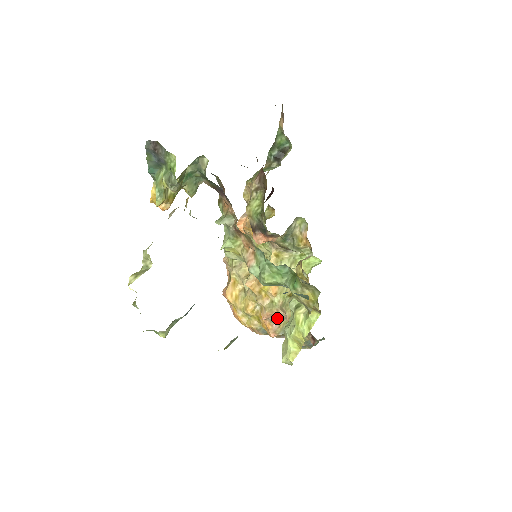
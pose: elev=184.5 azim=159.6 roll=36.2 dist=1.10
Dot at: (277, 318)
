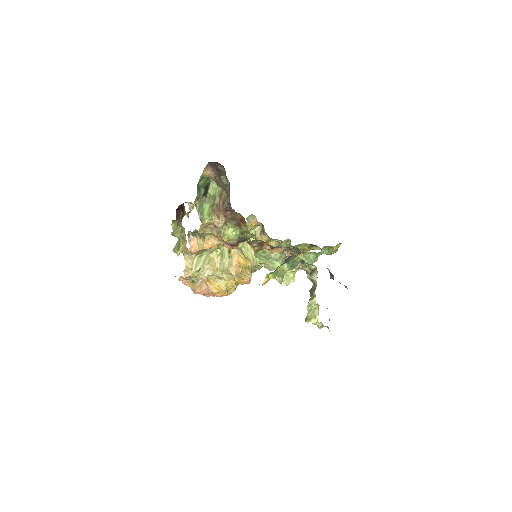
Dot at: occluded
